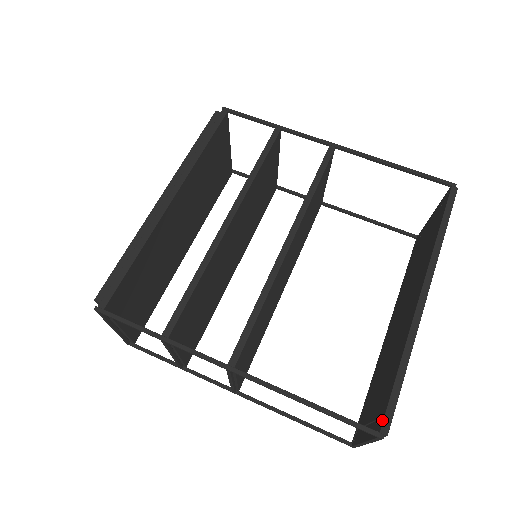
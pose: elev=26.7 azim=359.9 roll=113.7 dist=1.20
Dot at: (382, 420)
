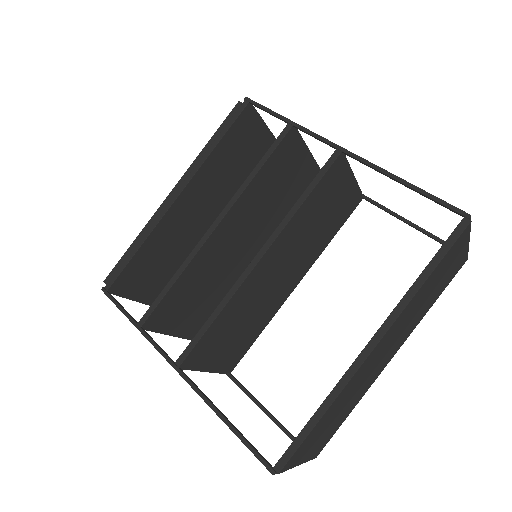
Dot at: (280, 458)
